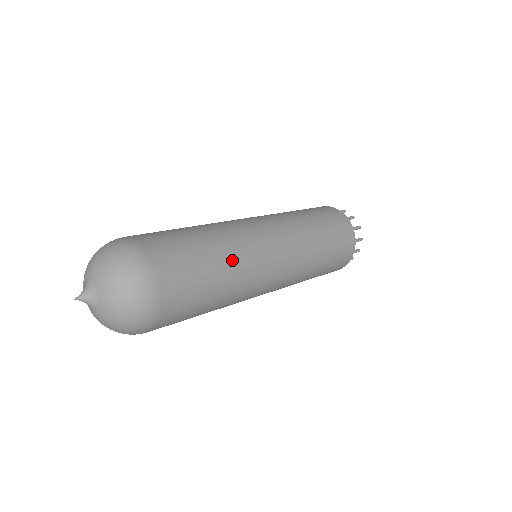
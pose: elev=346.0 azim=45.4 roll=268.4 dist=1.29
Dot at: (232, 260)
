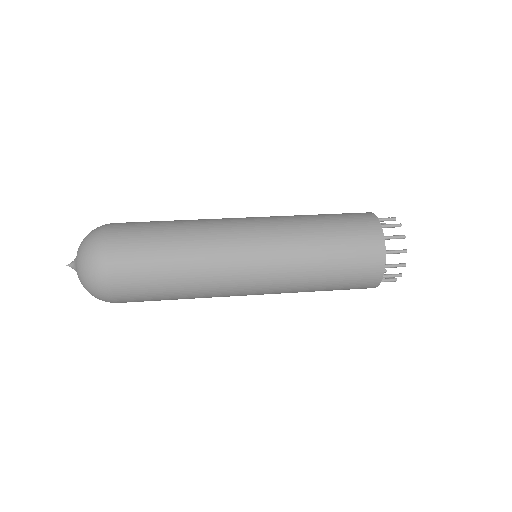
Dot at: (191, 284)
